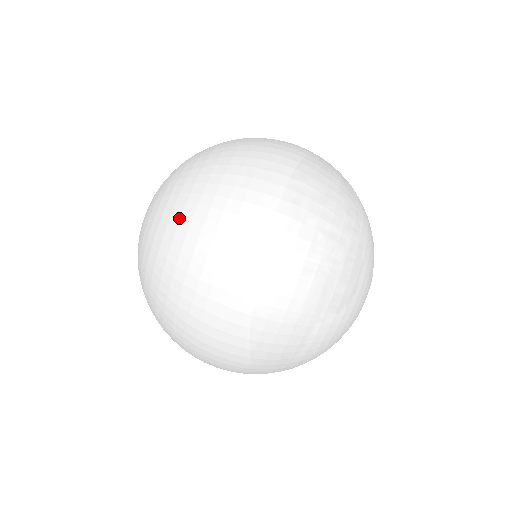
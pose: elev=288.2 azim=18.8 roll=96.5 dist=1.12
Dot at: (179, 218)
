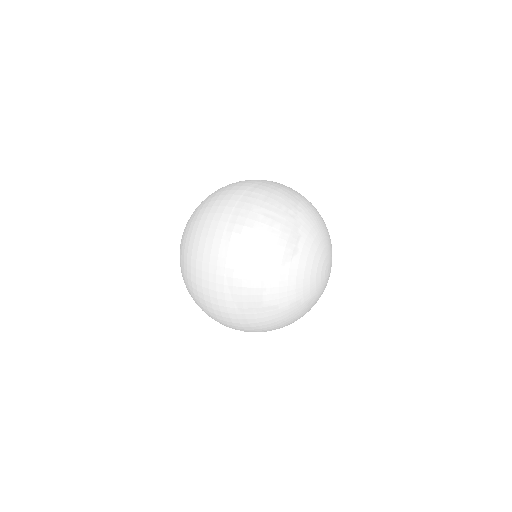
Dot at: (190, 224)
